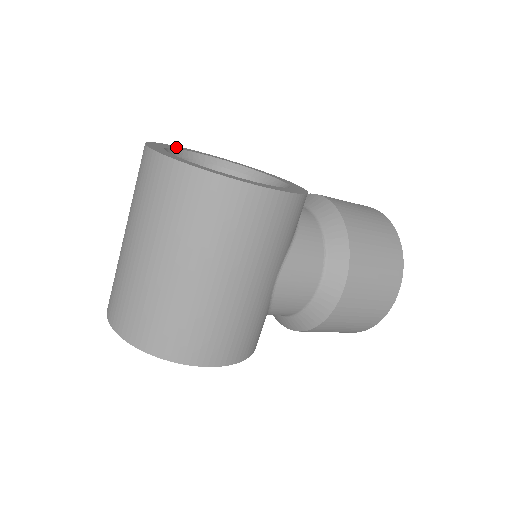
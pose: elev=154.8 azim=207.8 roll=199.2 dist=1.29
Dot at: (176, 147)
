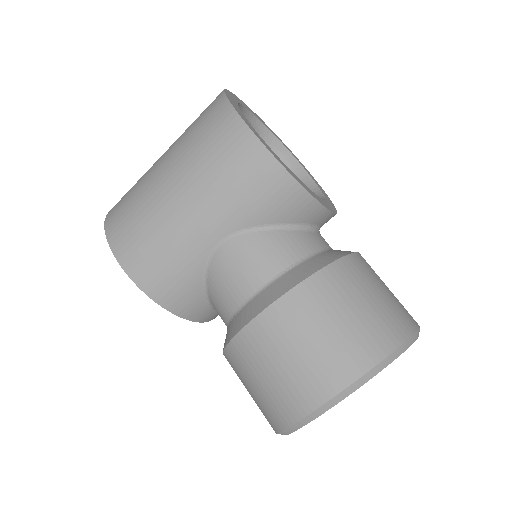
Dot at: (284, 144)
